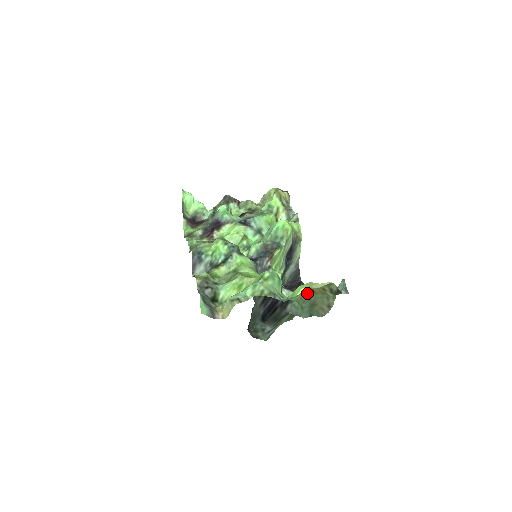
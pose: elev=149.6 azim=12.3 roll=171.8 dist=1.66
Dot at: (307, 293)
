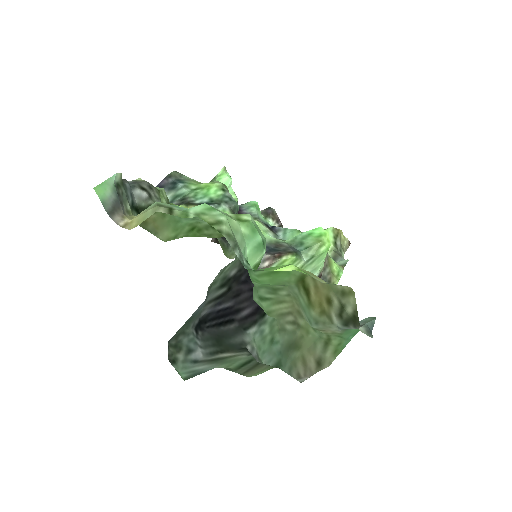
Dot at: (295, 311)
